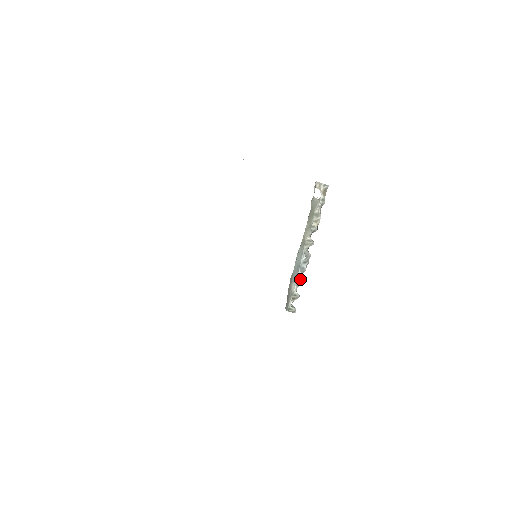
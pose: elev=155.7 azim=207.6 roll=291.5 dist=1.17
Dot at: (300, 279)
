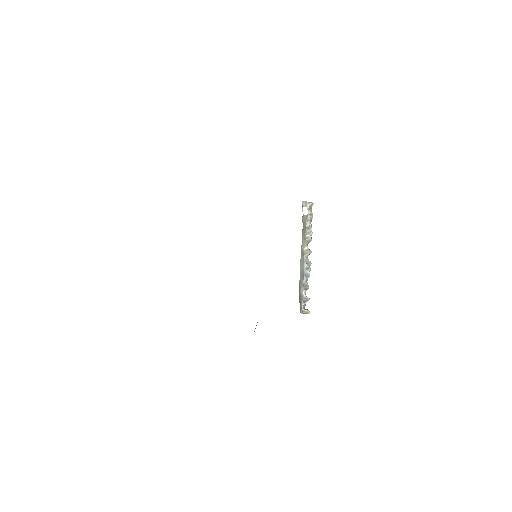
Dot at: (306, 284)
